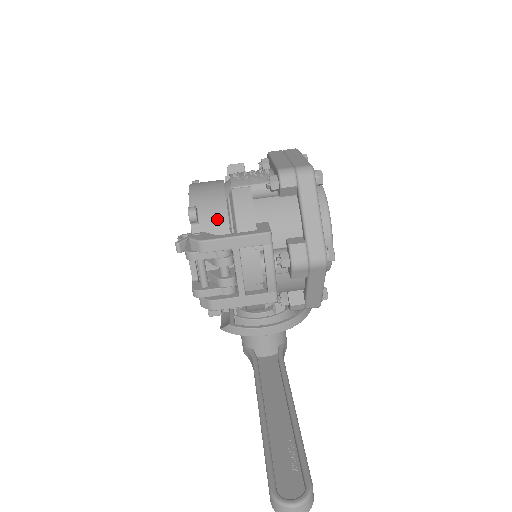
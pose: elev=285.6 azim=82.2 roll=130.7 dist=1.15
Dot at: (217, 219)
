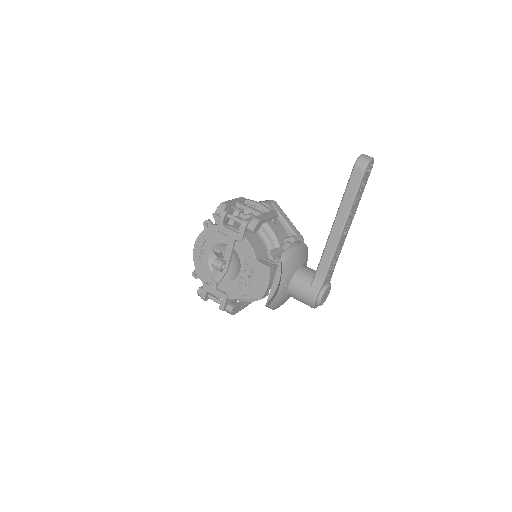
Dot at: occluded
